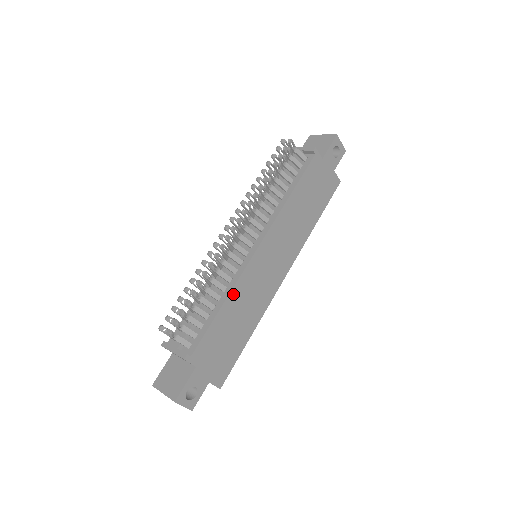
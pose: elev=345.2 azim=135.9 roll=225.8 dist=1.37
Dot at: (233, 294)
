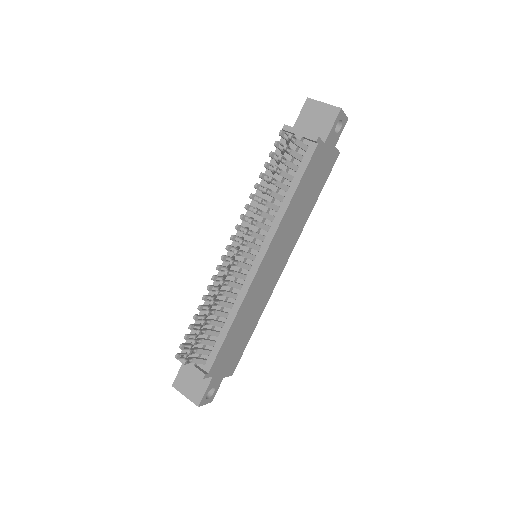
Dot at: (240, 310)
